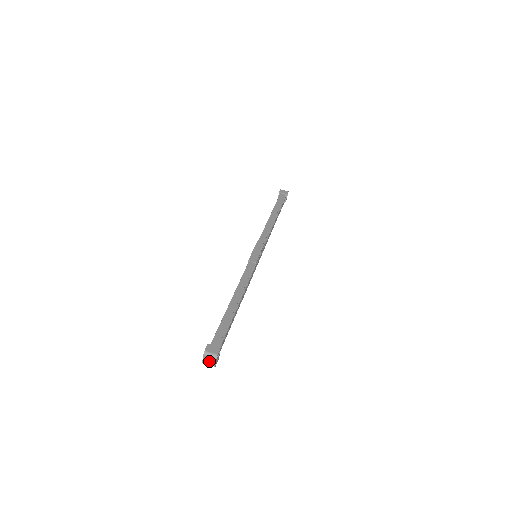
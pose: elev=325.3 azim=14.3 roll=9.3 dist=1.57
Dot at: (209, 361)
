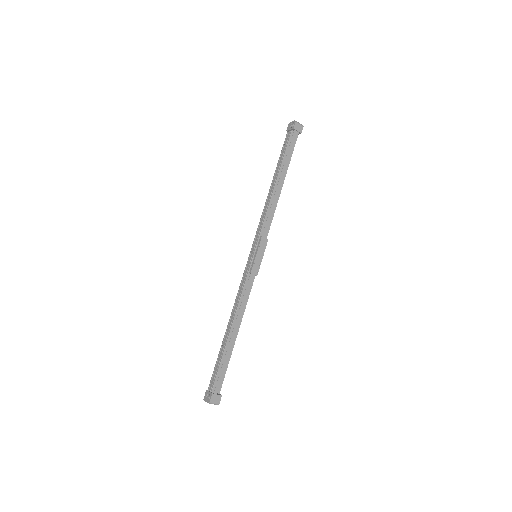
Dot at: occluded
